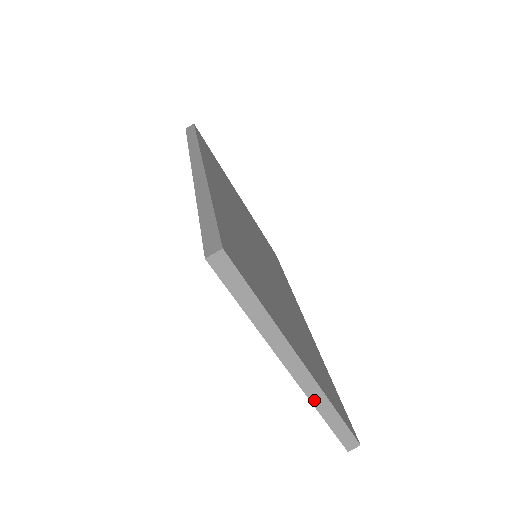
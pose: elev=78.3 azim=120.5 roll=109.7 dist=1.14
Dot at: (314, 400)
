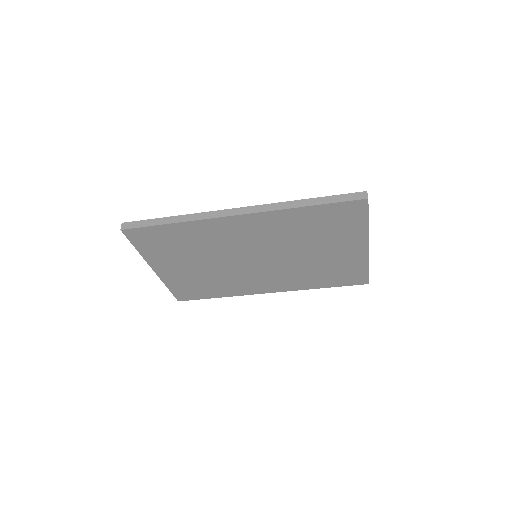
Dot at: occluded
